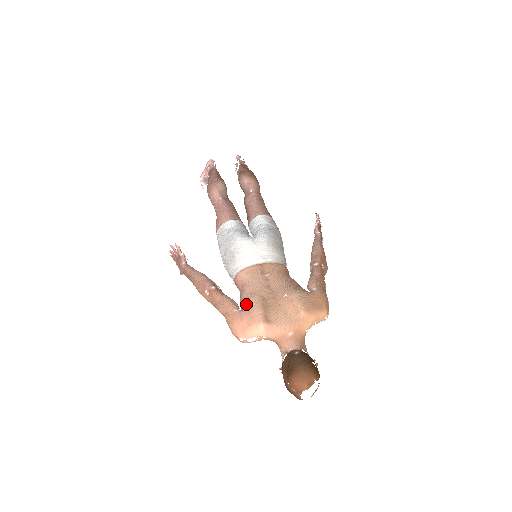
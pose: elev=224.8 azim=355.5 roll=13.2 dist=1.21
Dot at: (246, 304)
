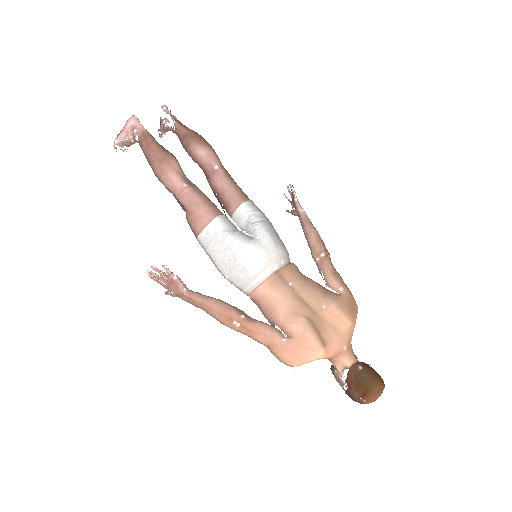
Dot at: (294, 330)
